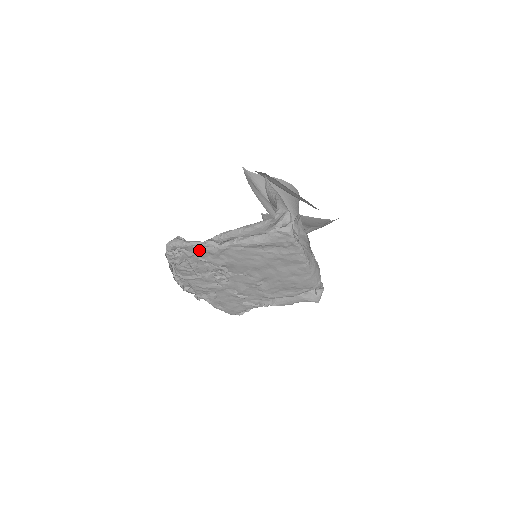
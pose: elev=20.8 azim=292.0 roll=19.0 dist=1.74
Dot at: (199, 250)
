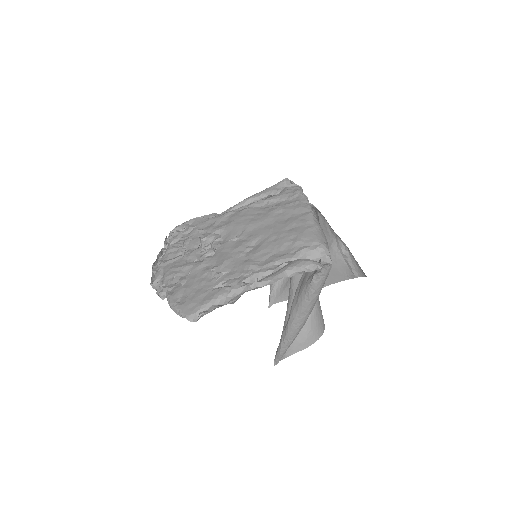
Dot at: (204, 221)
